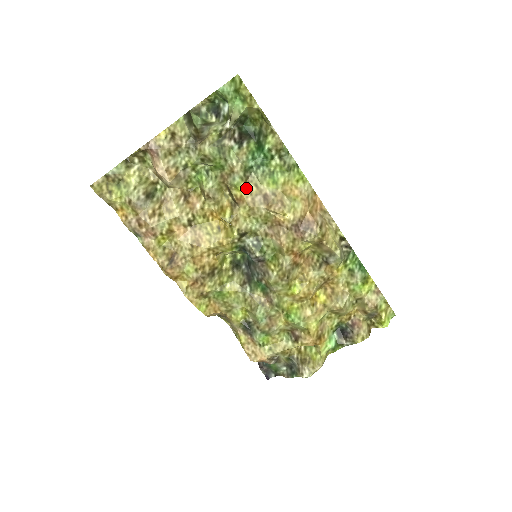
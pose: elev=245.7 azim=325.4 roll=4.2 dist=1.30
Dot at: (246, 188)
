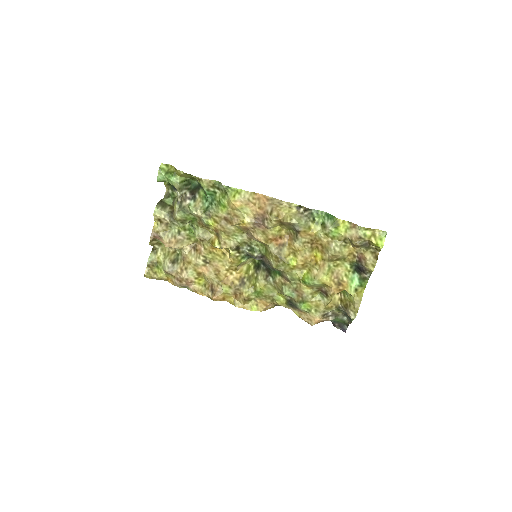
Dot at: (213, 221)
